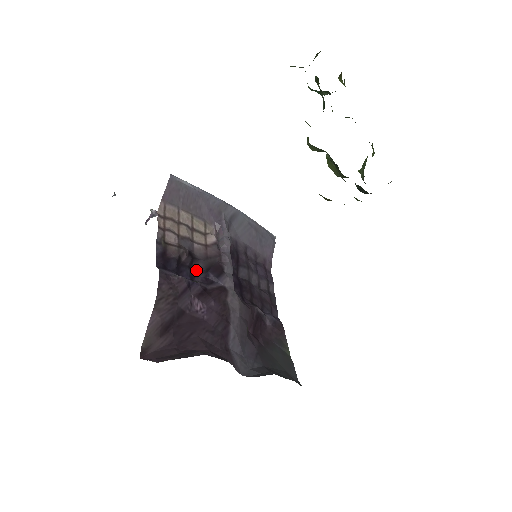
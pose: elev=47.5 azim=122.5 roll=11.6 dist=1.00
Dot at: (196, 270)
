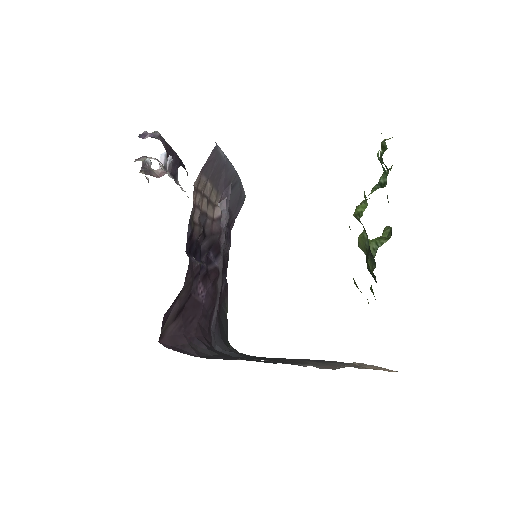
Dot at: (203, 248)
